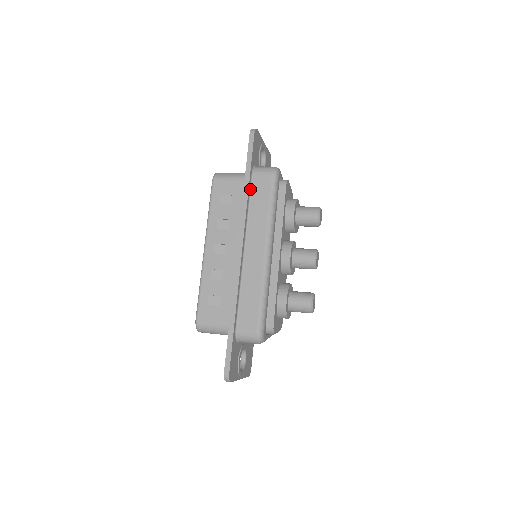
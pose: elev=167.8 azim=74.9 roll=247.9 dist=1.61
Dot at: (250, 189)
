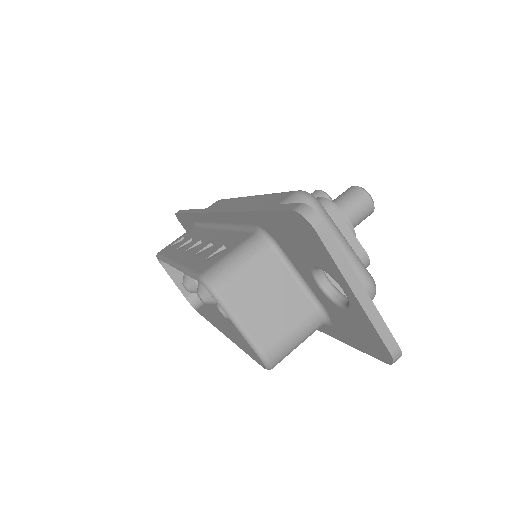
Dot at: occluded
